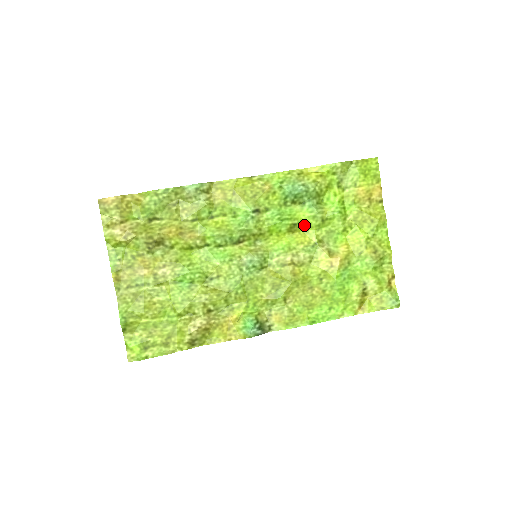
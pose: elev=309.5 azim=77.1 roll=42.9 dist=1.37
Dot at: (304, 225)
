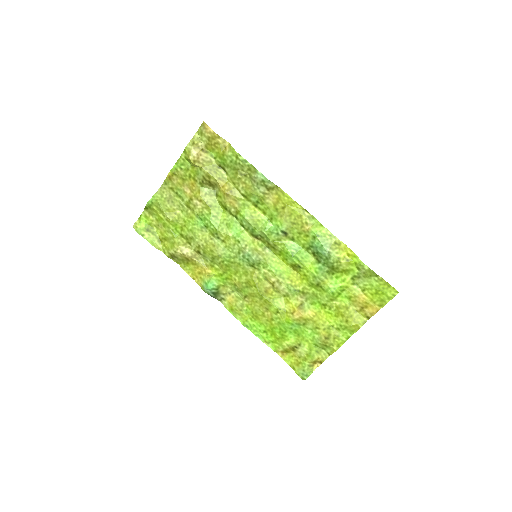
Dot at: (305, 273)
